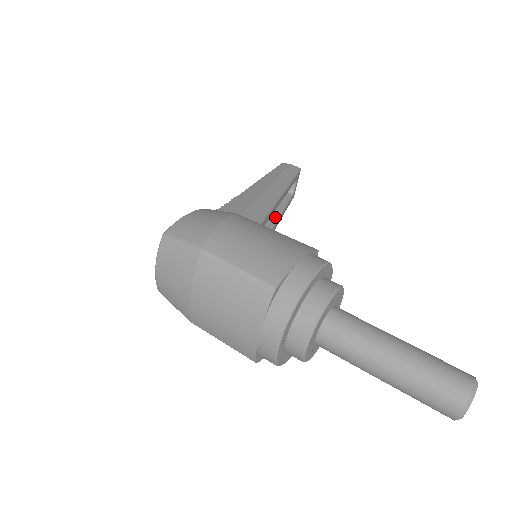
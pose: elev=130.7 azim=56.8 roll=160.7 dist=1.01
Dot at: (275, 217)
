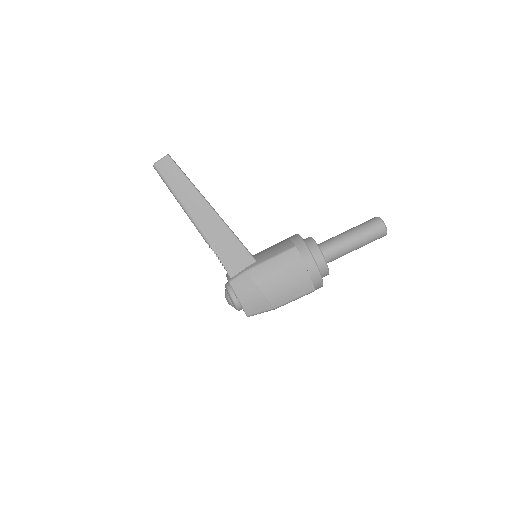
Dot at: occluded
